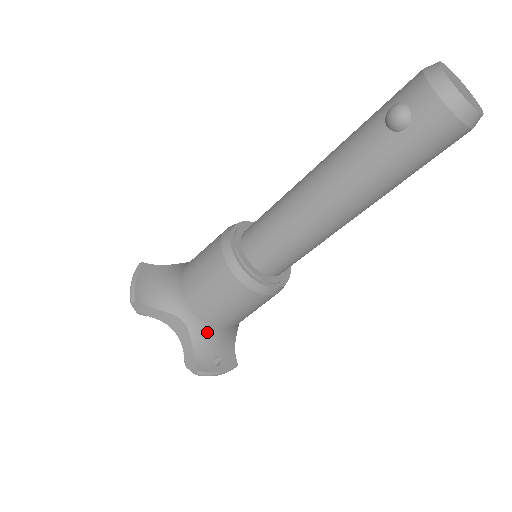
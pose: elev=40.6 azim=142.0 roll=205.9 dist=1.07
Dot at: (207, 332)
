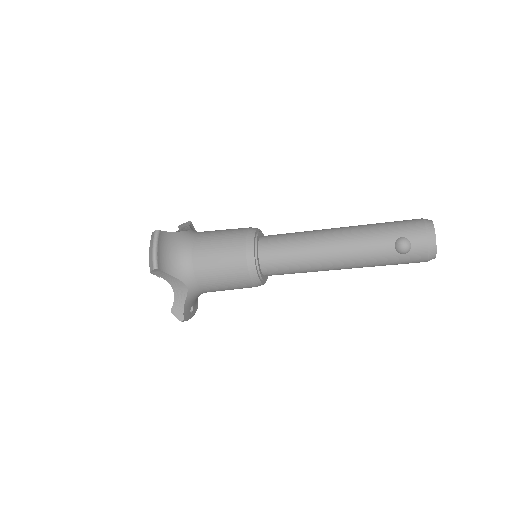
Dot at: (198, 294)
